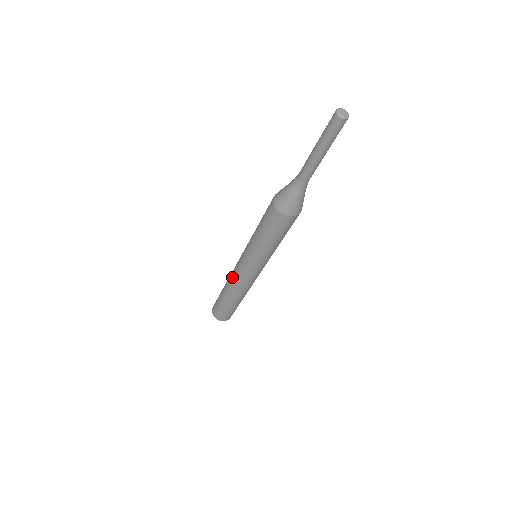
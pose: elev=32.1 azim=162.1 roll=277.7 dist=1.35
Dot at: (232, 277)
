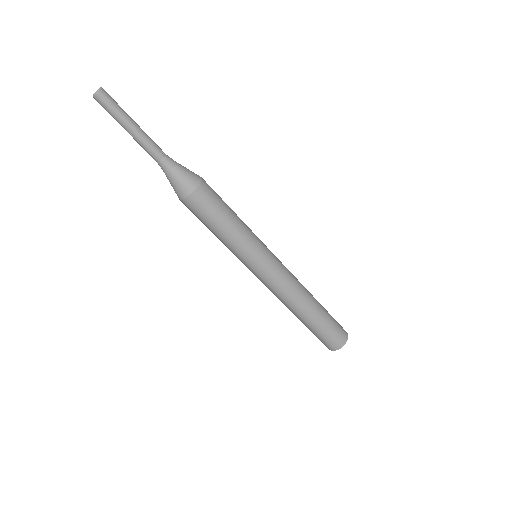
Dot at: occluded
